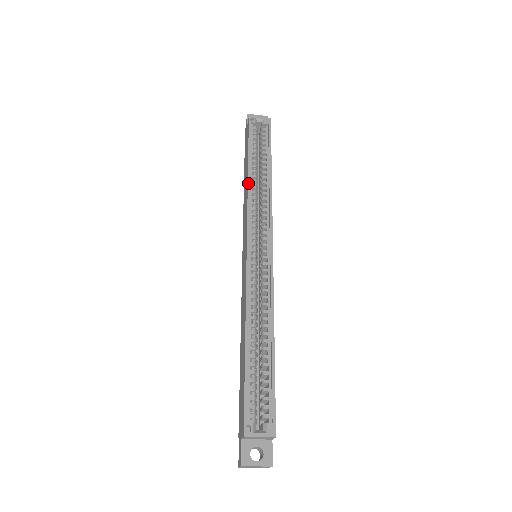
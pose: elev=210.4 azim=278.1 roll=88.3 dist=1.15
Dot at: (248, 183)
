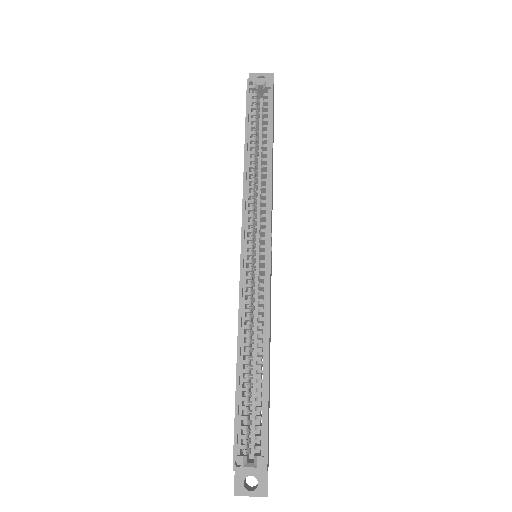
Dot at: (244, 170)
